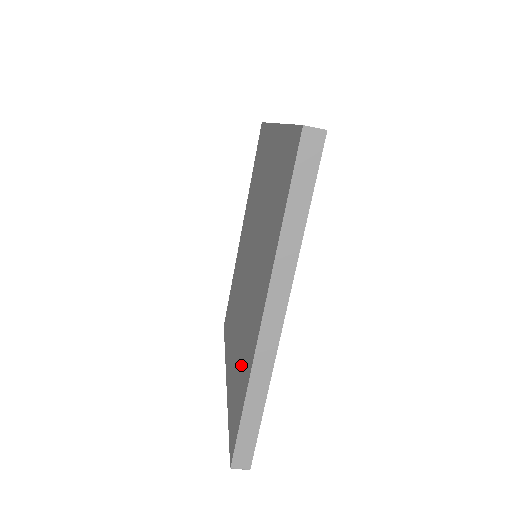
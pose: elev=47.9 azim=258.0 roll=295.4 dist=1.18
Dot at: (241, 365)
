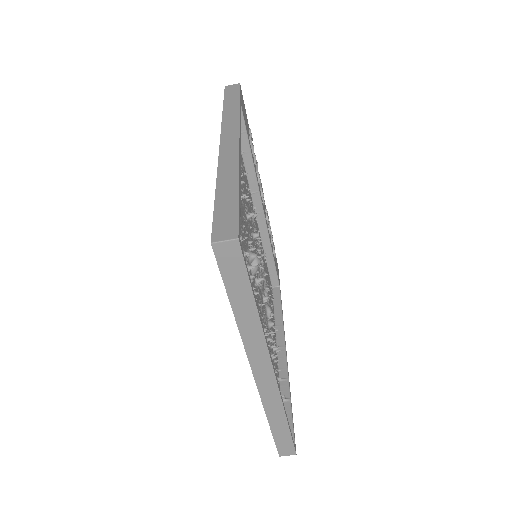
Dot at: occluded
